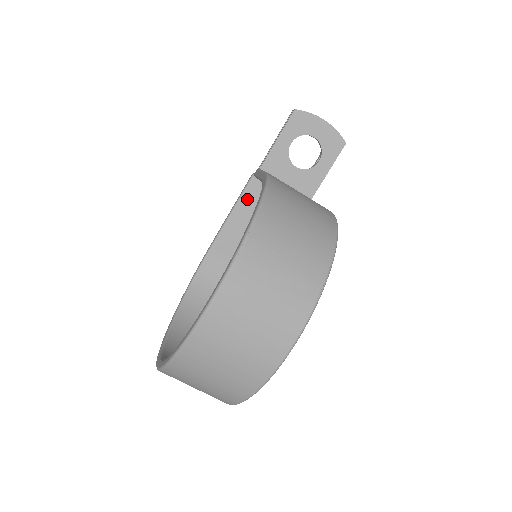
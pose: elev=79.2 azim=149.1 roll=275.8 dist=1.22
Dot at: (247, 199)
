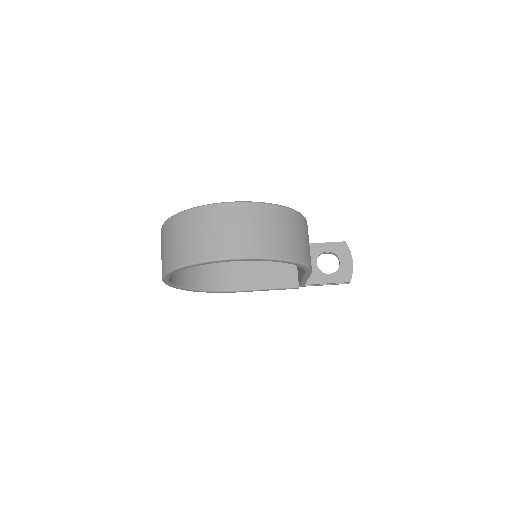
Dot at: occluded
